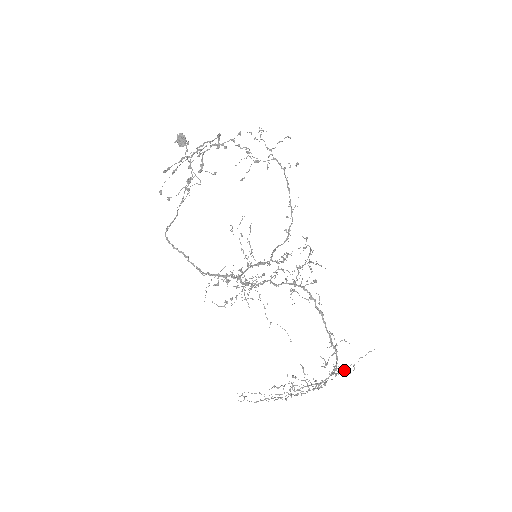
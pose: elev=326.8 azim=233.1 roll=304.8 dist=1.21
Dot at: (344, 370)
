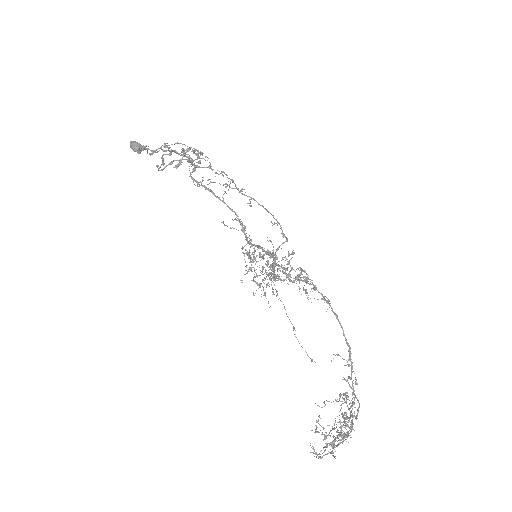
Dot at: (346, 423)
